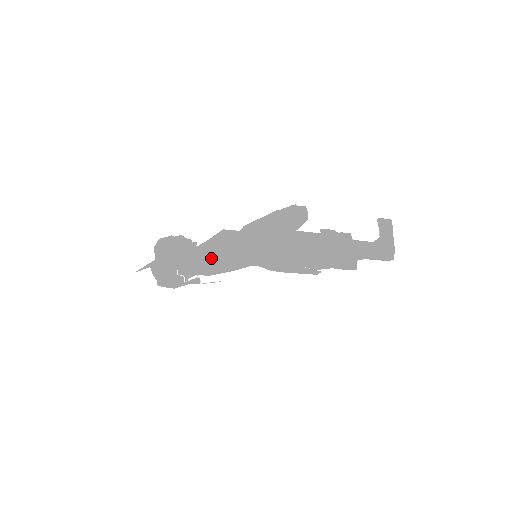
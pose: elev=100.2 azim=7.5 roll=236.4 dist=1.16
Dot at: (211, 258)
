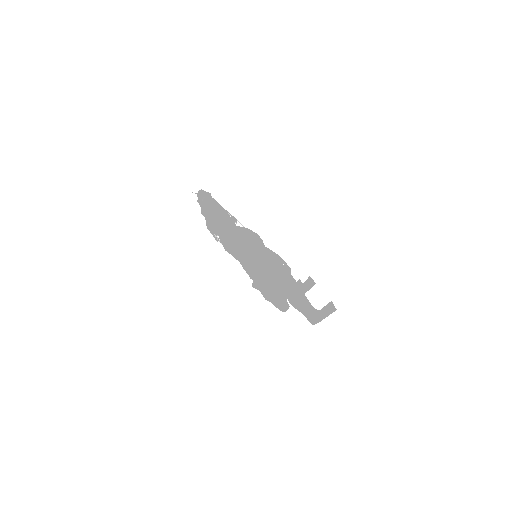
Dot at: (233, 248)
